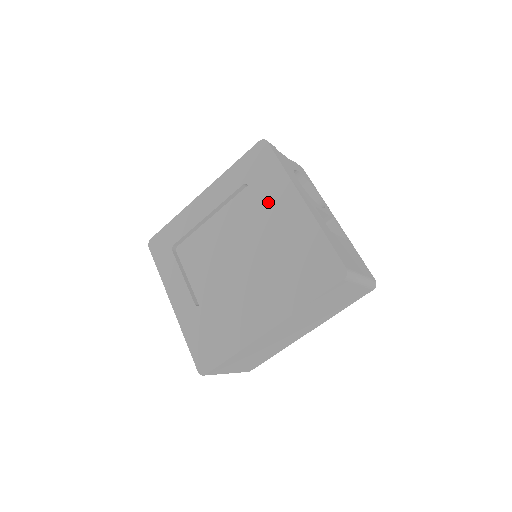
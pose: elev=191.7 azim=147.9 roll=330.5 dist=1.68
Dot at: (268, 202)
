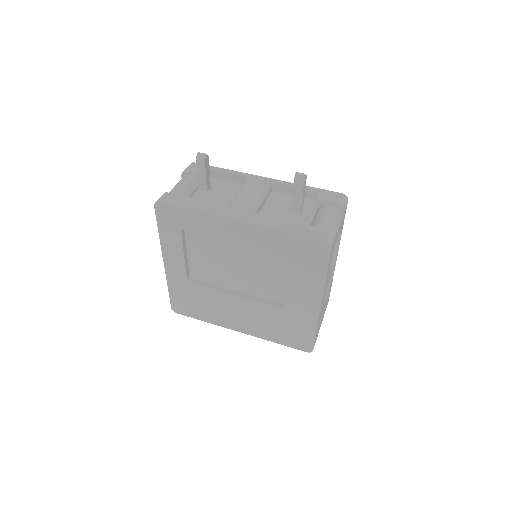
Dot at: (294, 283)
